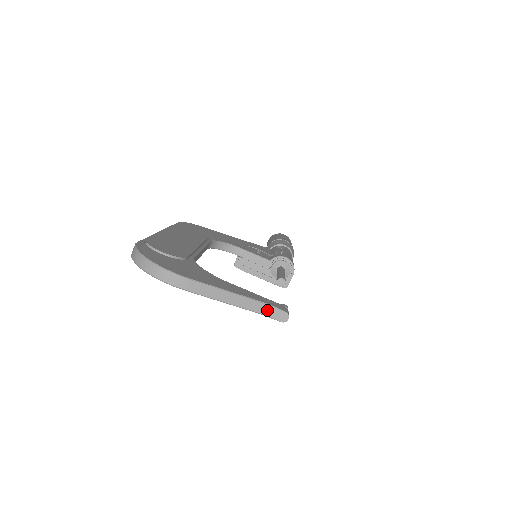
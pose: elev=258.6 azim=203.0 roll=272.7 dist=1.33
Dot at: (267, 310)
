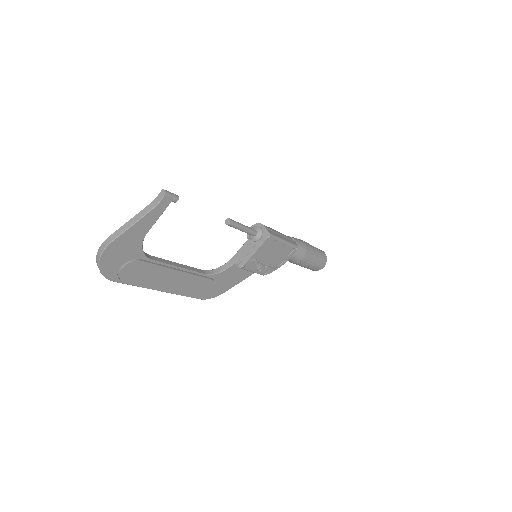
Dot at: (155, 202)
